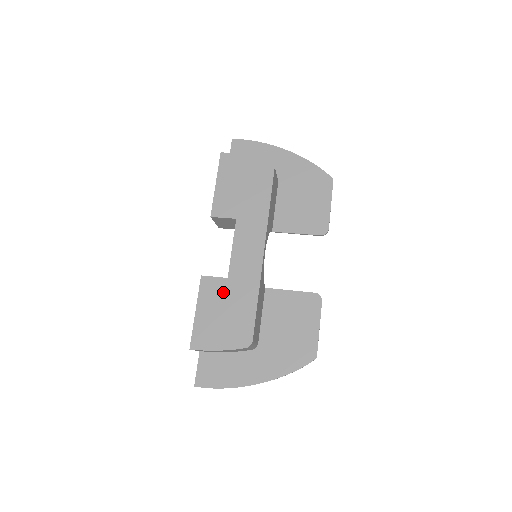
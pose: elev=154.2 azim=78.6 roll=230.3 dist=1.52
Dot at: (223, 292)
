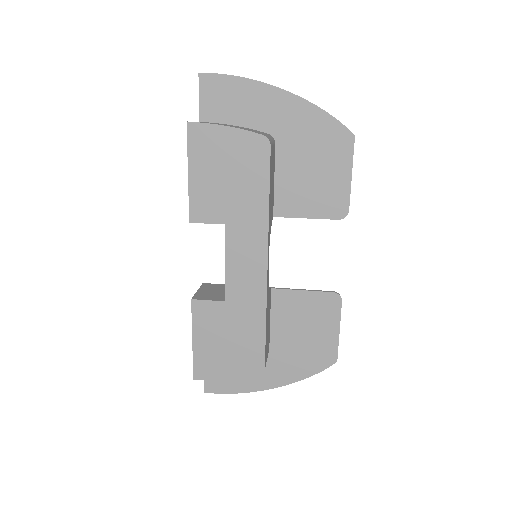
Dot at: (222, 318)
